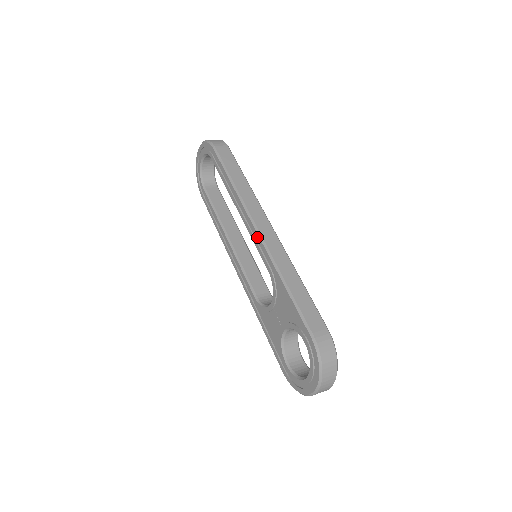
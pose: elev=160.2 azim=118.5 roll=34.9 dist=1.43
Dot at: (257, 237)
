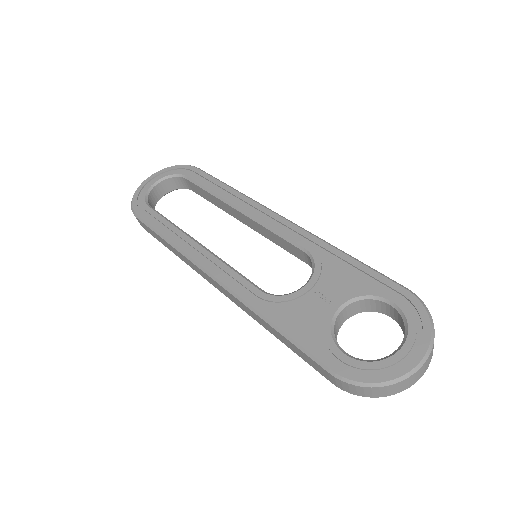
Dot at: (284, 221)
